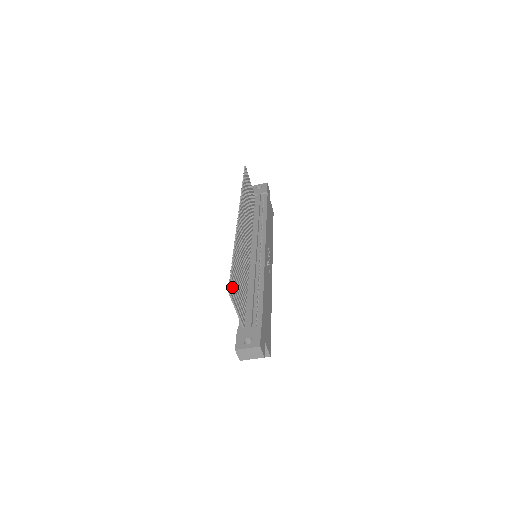
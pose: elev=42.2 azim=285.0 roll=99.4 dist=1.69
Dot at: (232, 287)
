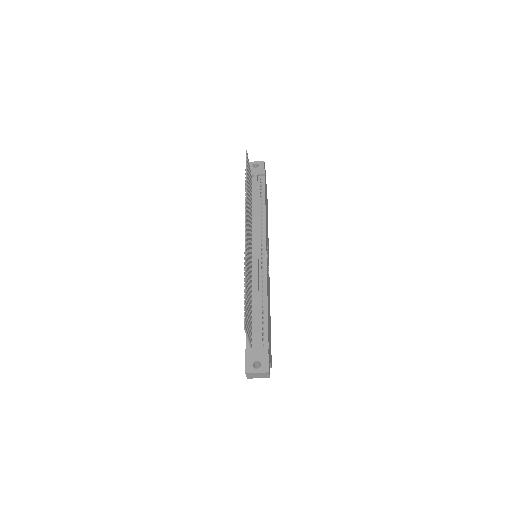
Dot at: occluded
